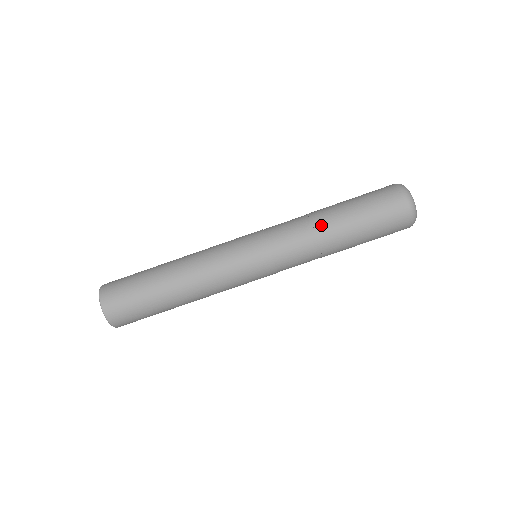
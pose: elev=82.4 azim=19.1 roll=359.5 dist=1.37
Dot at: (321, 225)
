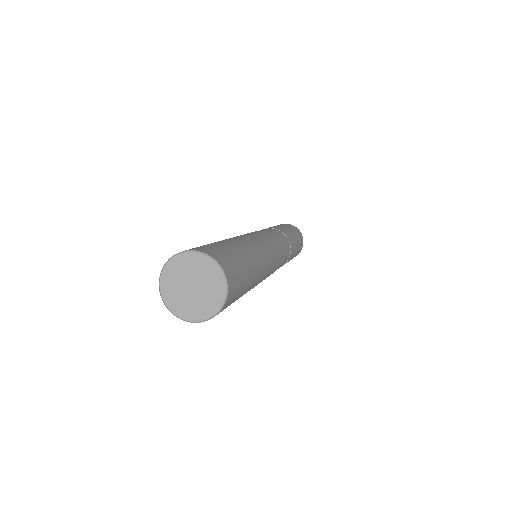
Dot at: occluded
